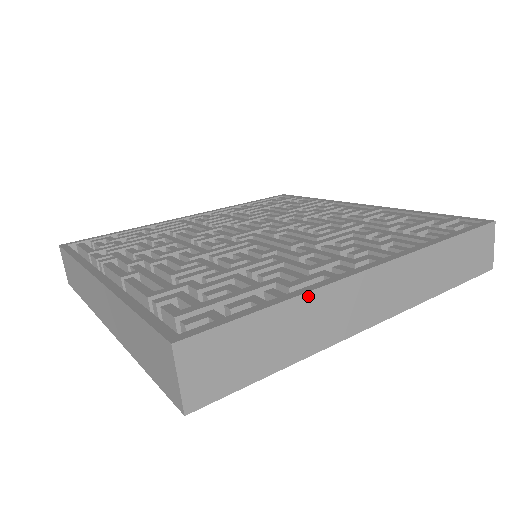
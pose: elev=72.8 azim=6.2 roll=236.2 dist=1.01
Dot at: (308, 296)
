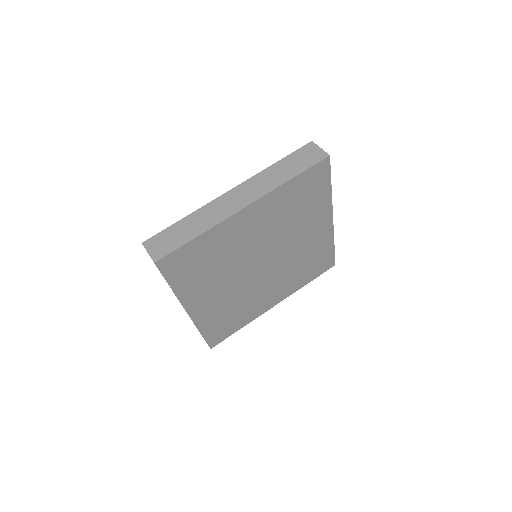
Dot at: occluded
